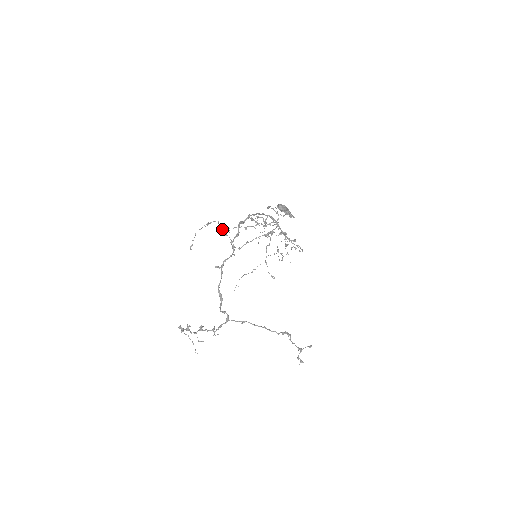
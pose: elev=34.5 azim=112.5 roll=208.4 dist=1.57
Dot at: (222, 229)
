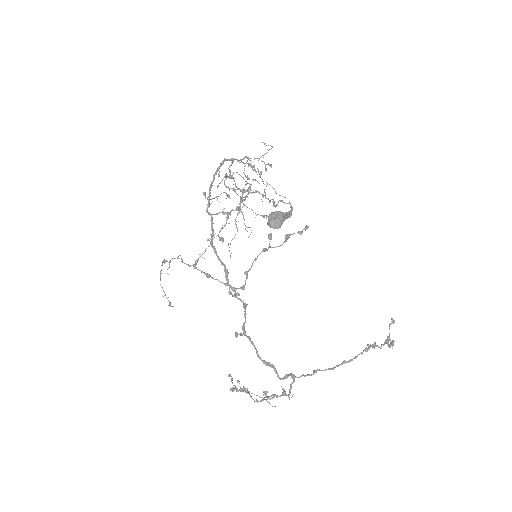
Dot at: occluded
